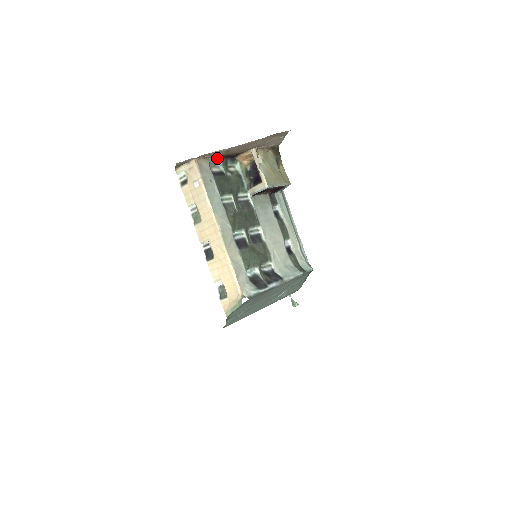
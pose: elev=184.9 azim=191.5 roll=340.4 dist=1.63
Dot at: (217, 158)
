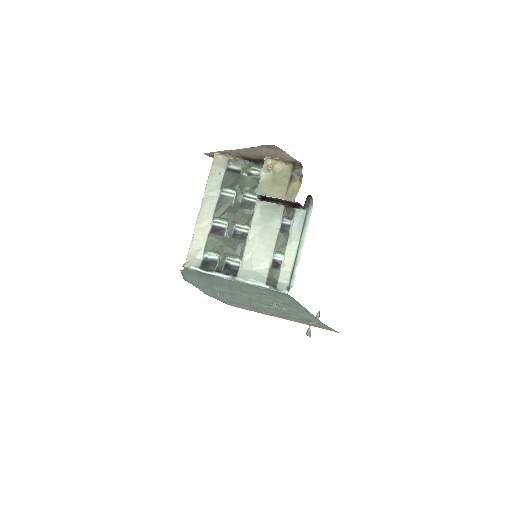
Dot at: (239, 158)
